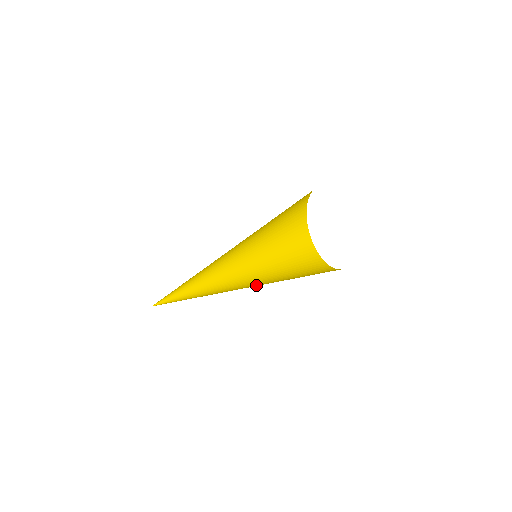
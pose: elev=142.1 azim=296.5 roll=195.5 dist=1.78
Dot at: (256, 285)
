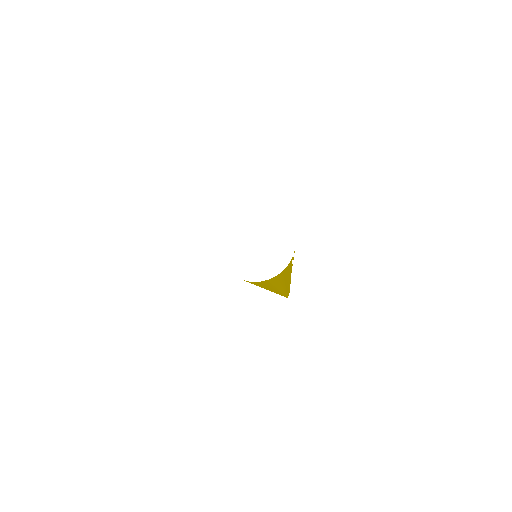
Dot at: (264, 287)
